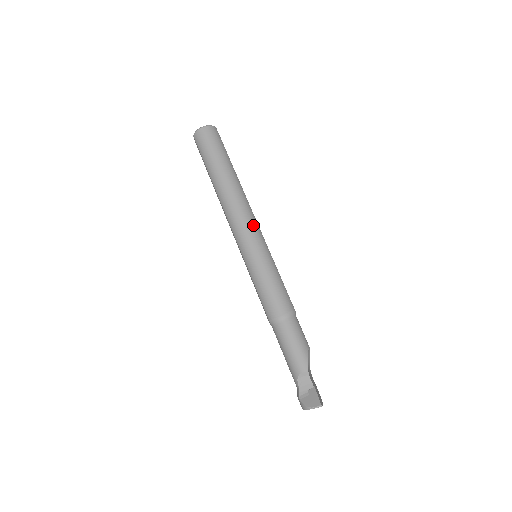
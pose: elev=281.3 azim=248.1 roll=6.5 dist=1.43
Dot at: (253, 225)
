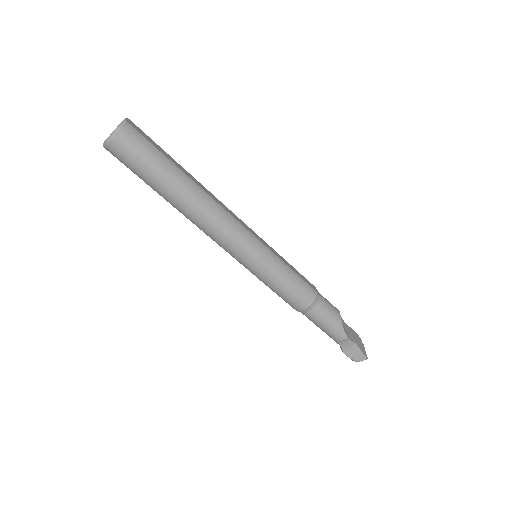
Dot at: (242, 236)
